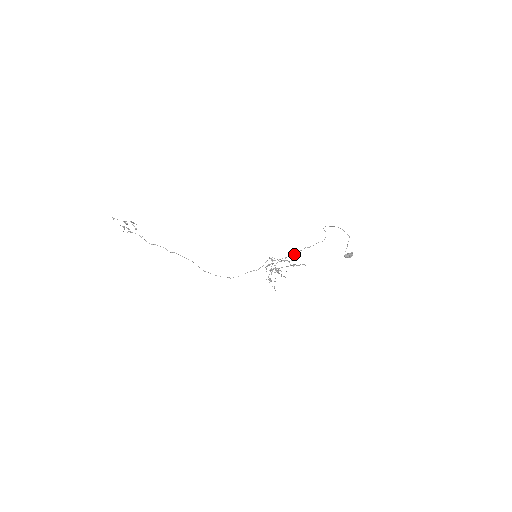
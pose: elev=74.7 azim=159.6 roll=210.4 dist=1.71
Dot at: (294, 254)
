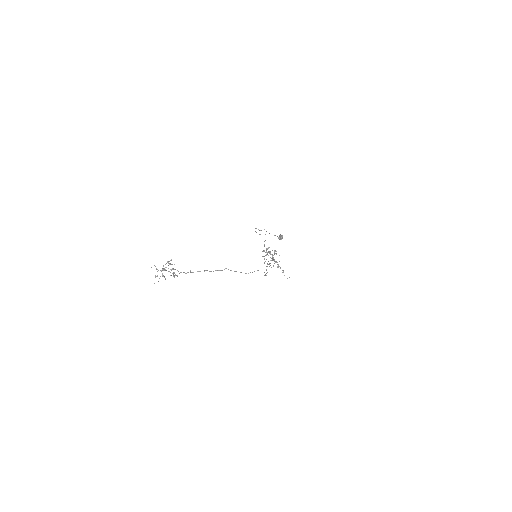
Dot at: occluded
